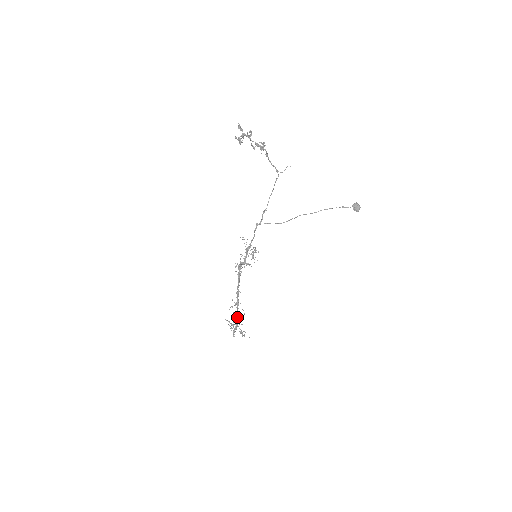
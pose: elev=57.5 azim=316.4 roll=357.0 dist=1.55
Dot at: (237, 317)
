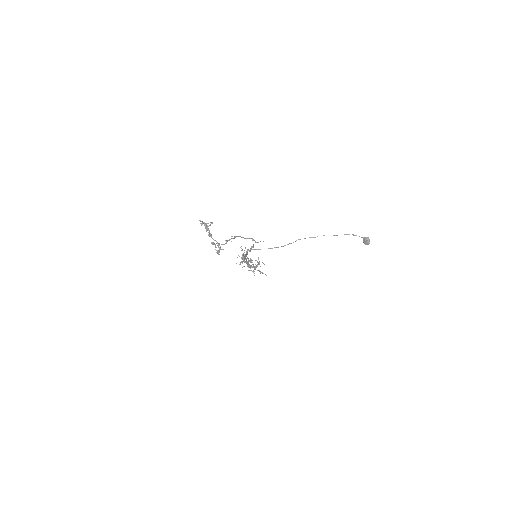
Dot at: (254, 266)
